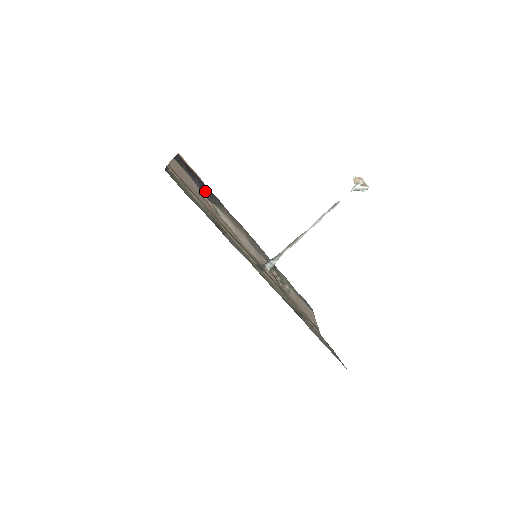
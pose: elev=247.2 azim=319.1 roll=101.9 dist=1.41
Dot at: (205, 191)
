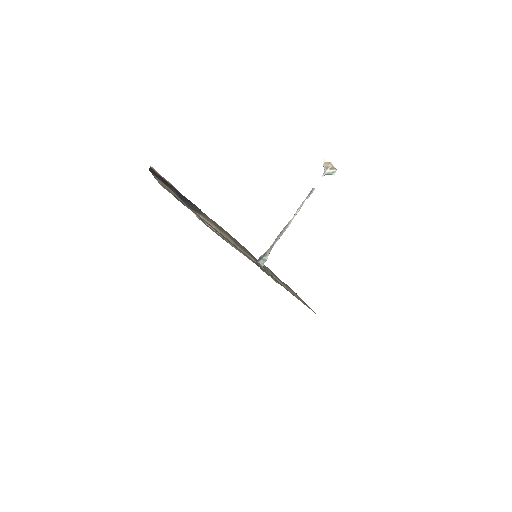
Dot at: (184, 200)
